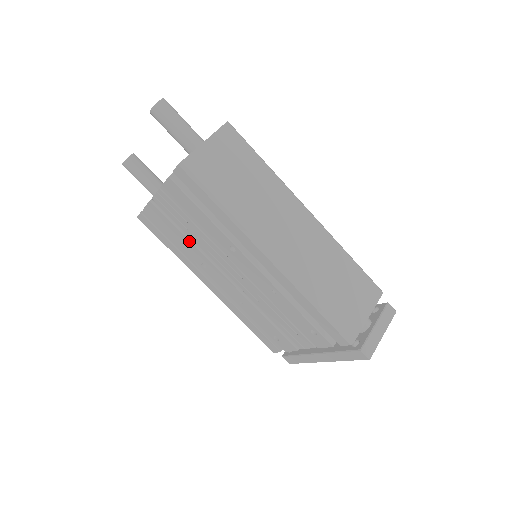
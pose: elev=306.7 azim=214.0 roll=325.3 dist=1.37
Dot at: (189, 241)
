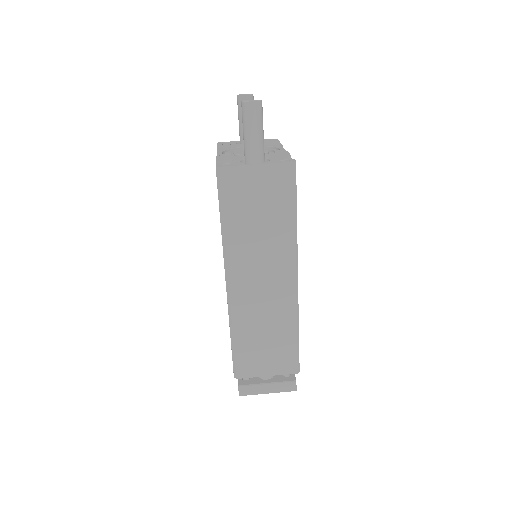
Dot at: occluded
